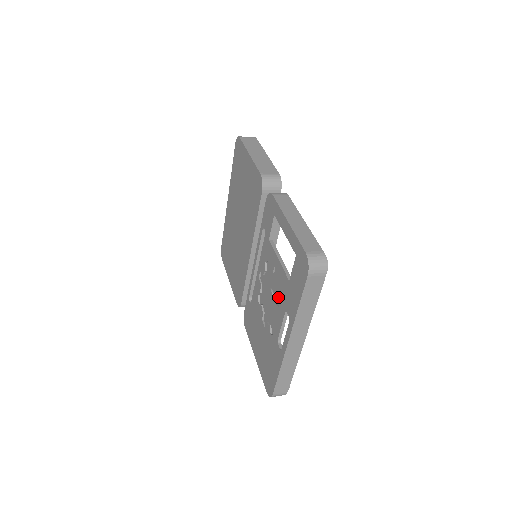
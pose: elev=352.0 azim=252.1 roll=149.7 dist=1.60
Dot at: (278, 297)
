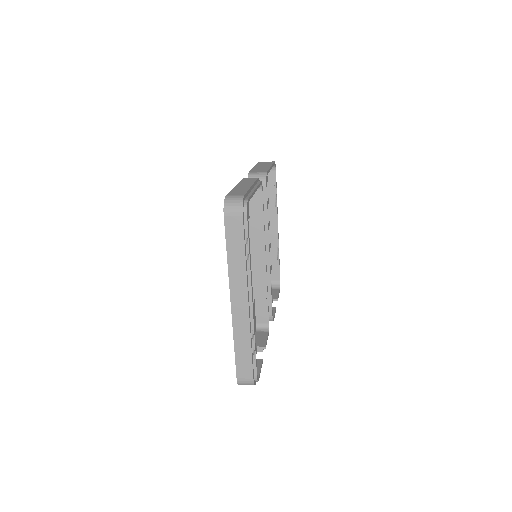
Dot at: occluded
